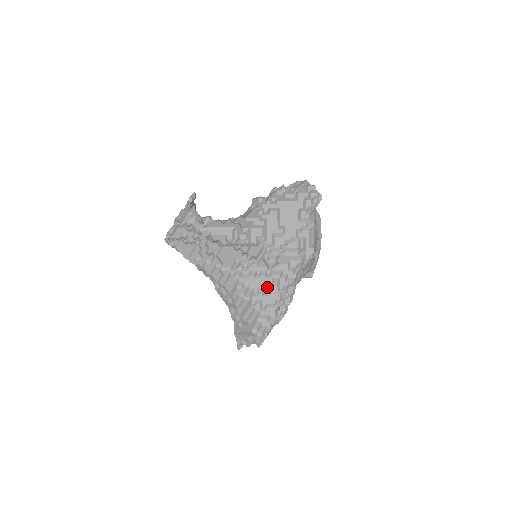
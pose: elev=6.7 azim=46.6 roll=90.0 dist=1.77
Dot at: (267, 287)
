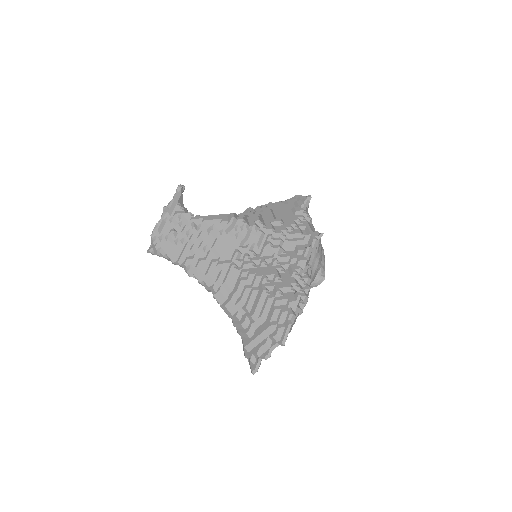
Dot at: (277, 272)
